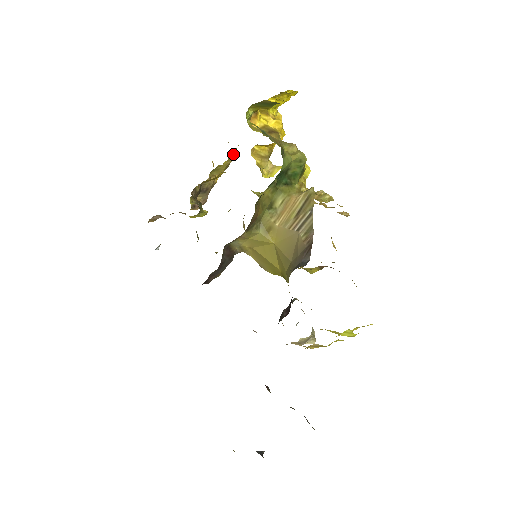
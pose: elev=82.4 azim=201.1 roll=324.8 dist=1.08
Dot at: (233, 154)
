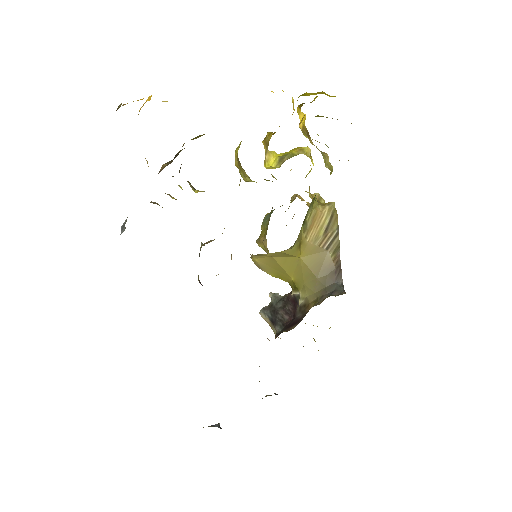
Dot at: occluded
